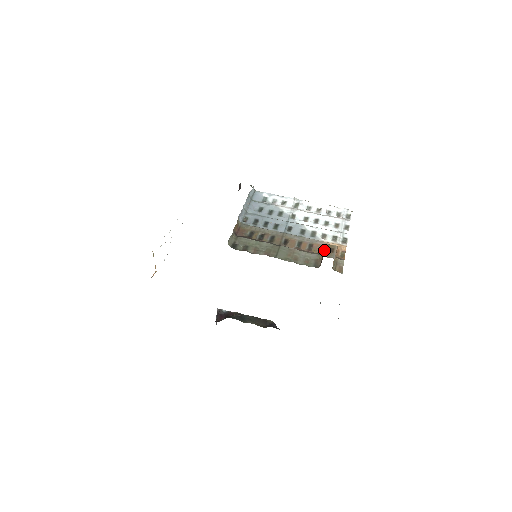
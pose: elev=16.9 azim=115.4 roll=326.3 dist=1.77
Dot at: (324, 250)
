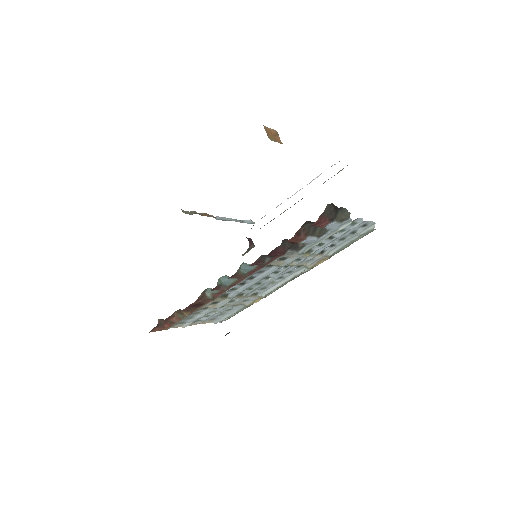
Dot at: occluded
